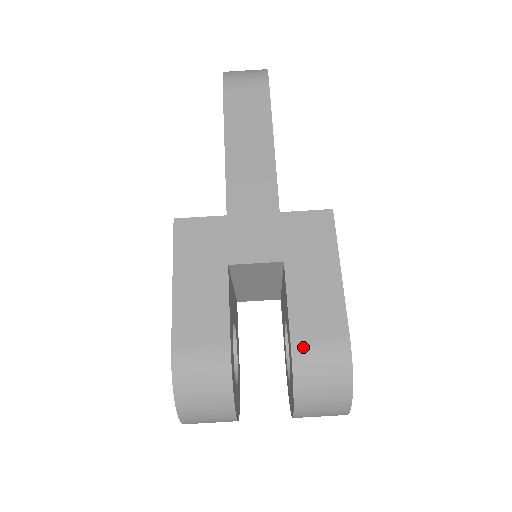
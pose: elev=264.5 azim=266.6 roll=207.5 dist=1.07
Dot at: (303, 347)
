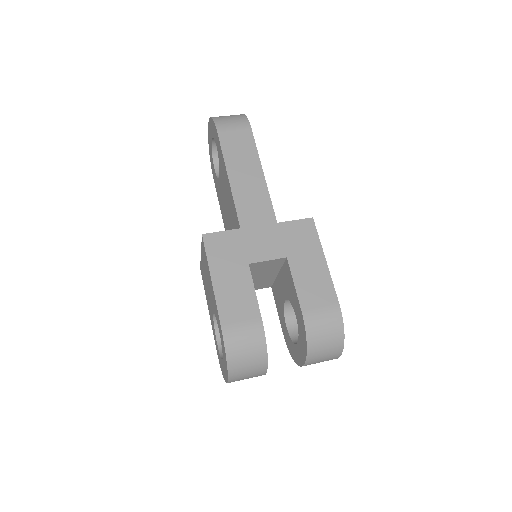
Dot at: (310, 314)
